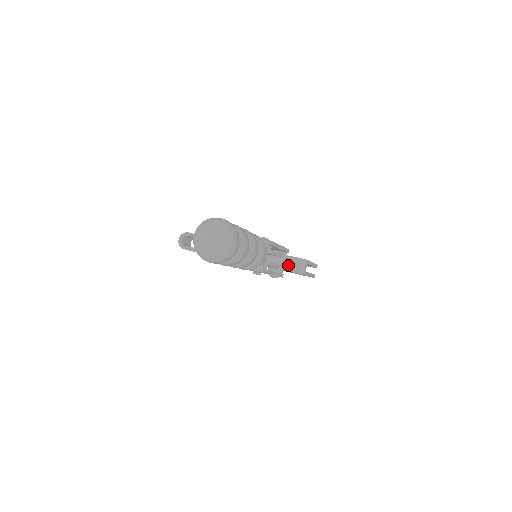
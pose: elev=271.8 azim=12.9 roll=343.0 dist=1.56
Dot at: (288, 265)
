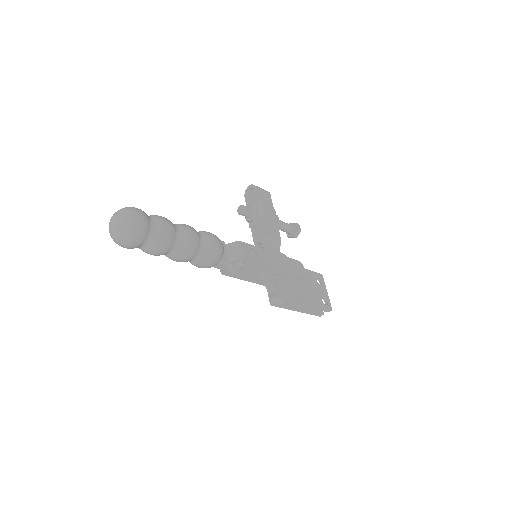
Dot at: (268, 287)
